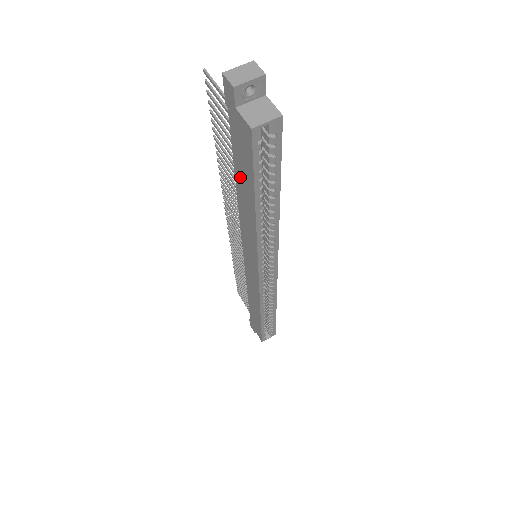
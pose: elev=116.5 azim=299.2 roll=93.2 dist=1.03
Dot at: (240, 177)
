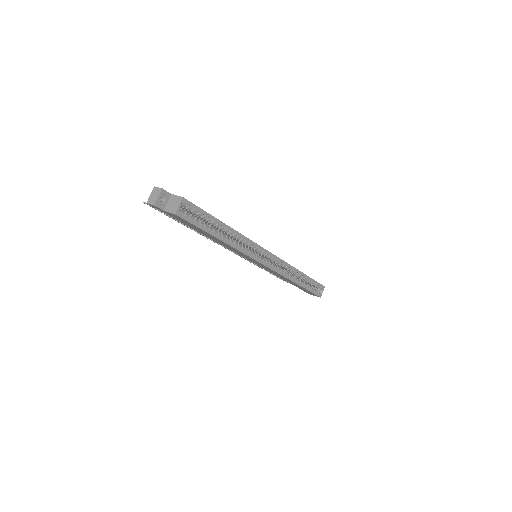
Dot at: (199, 231)
